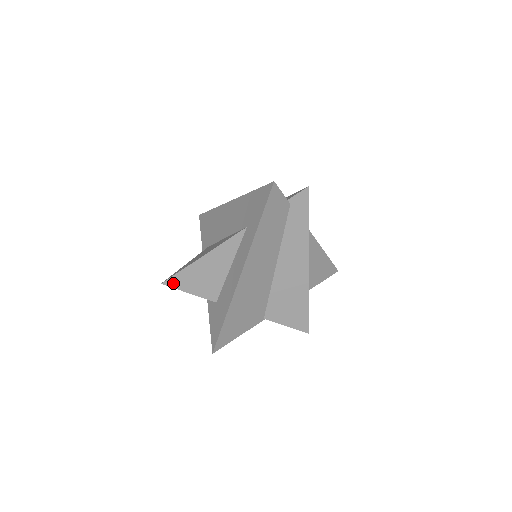
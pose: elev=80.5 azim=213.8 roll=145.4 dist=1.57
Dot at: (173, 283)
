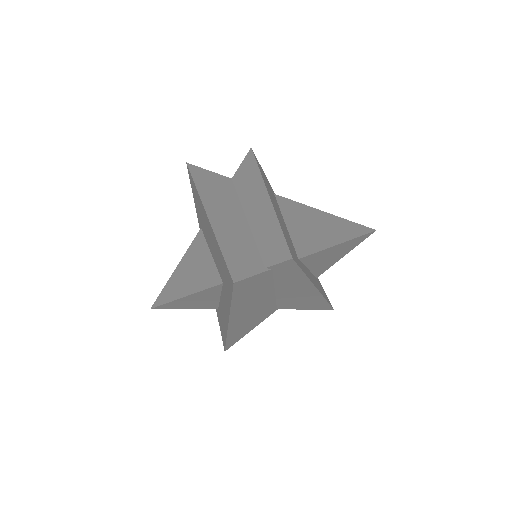
Dot at: (163, 308)
